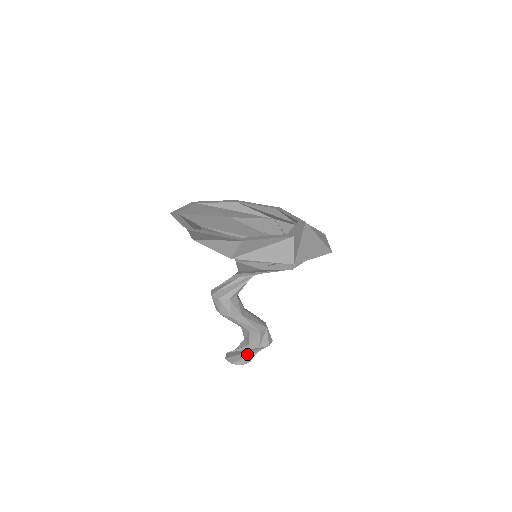
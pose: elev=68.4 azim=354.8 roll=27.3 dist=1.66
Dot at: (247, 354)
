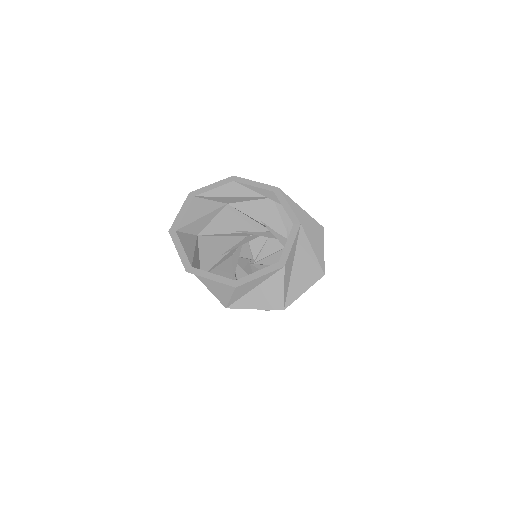
Dot at: occluded
